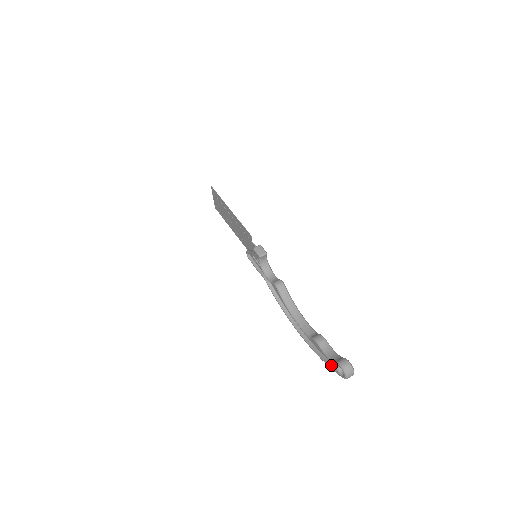
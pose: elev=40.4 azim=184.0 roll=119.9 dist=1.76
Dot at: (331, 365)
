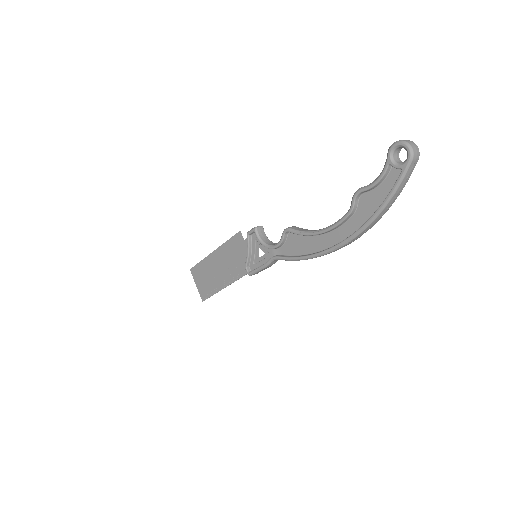
Dot at: (392, 188)
